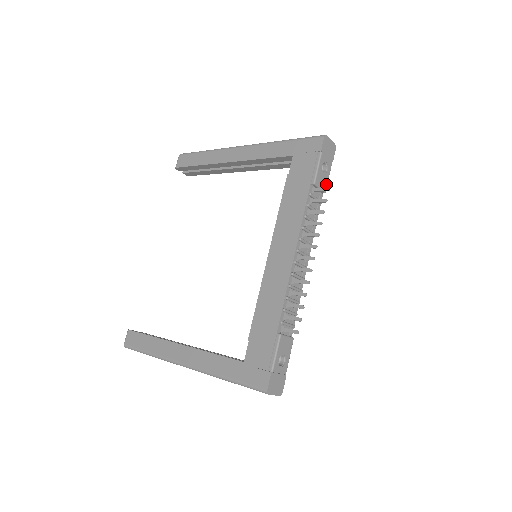
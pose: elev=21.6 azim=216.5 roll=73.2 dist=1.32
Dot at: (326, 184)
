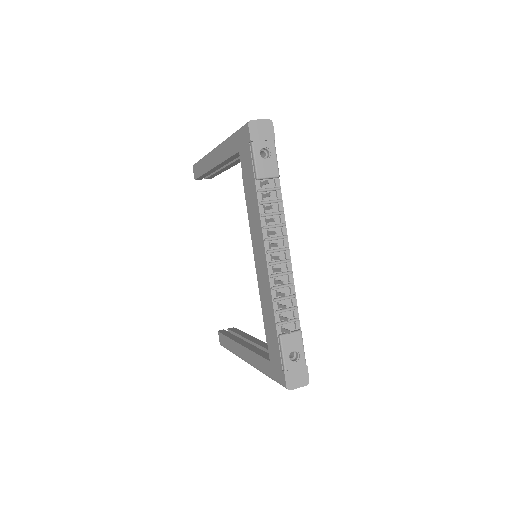
Dot at: (276, 168)
